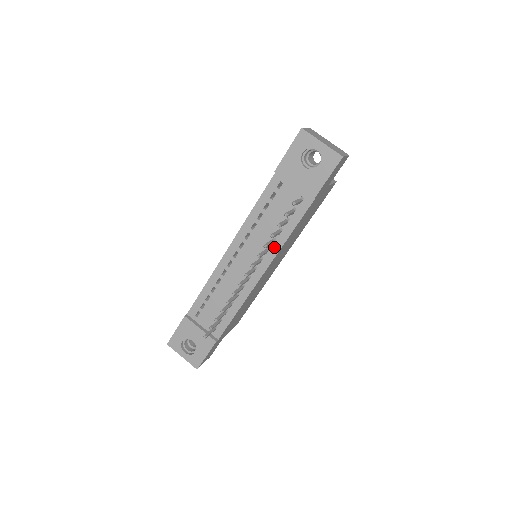
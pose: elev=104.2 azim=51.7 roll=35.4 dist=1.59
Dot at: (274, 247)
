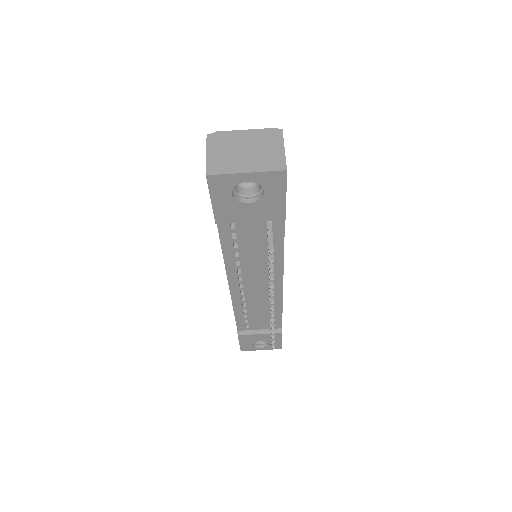
Dot at: (275, 264)
